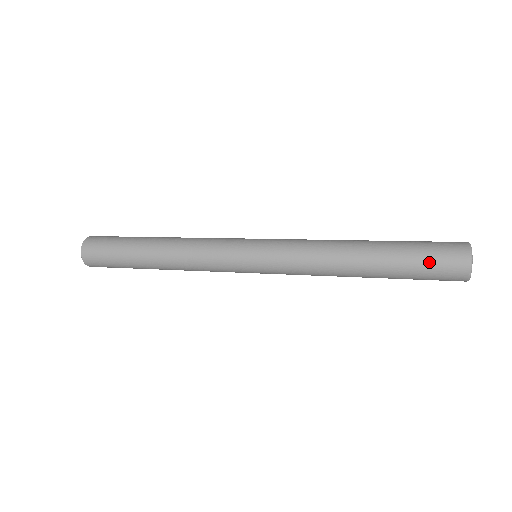
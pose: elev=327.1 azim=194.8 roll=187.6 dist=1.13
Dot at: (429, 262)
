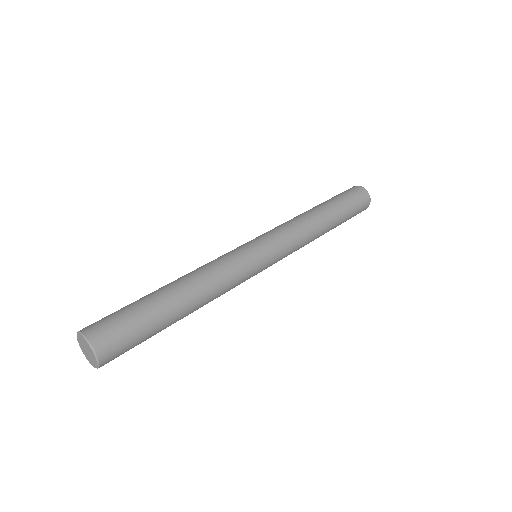
Dot at: (355, 203)
